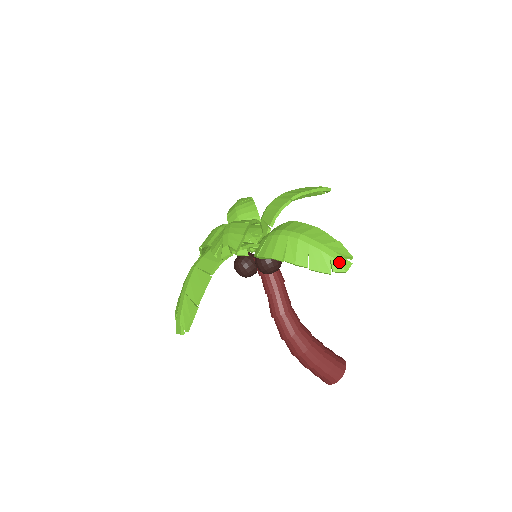
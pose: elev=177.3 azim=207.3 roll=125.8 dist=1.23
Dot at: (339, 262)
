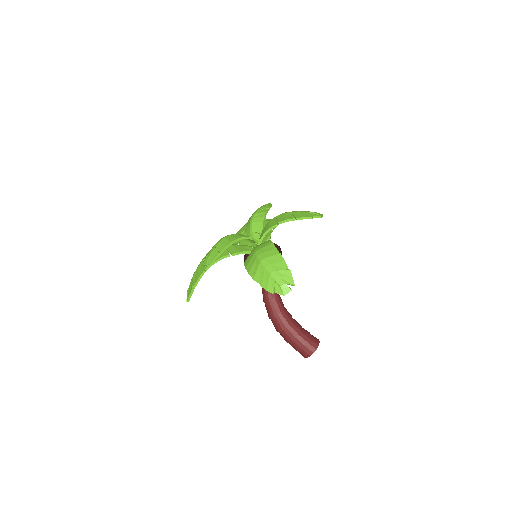
Dot at: (281, 287)
